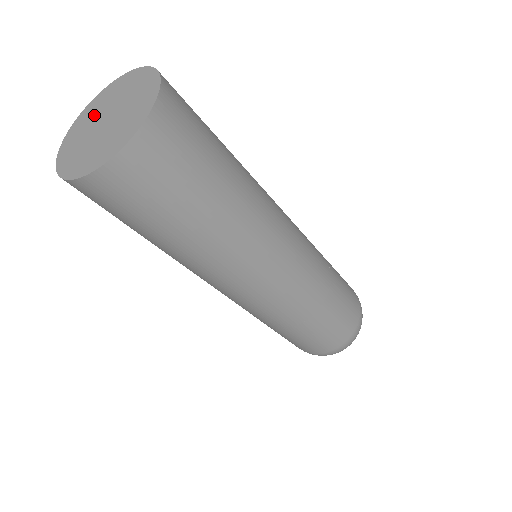
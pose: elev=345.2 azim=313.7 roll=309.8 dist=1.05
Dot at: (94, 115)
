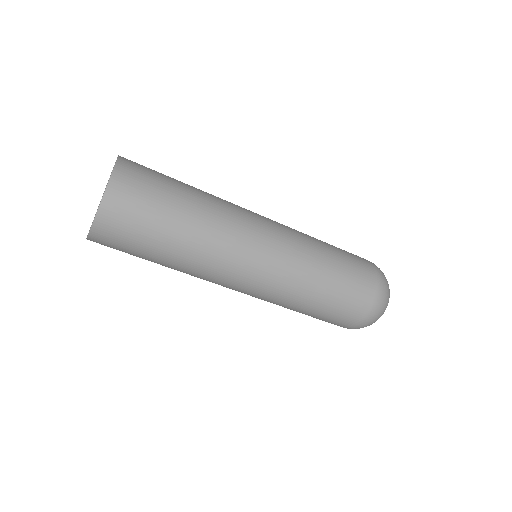
Dot at: occluded
